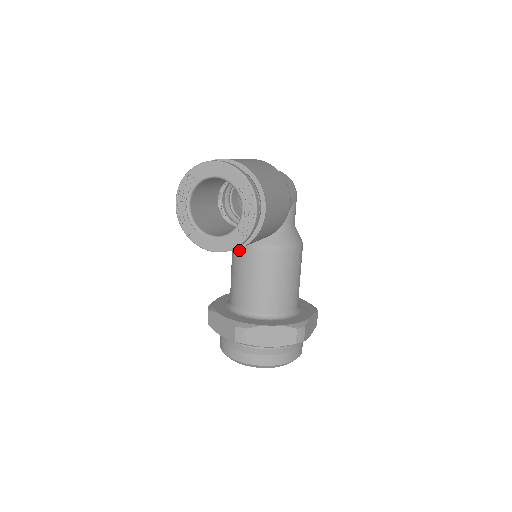
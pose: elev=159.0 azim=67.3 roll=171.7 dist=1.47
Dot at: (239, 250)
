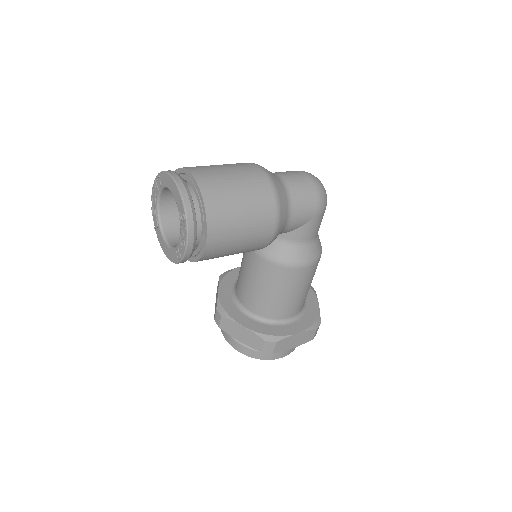
Dot at: occluded
